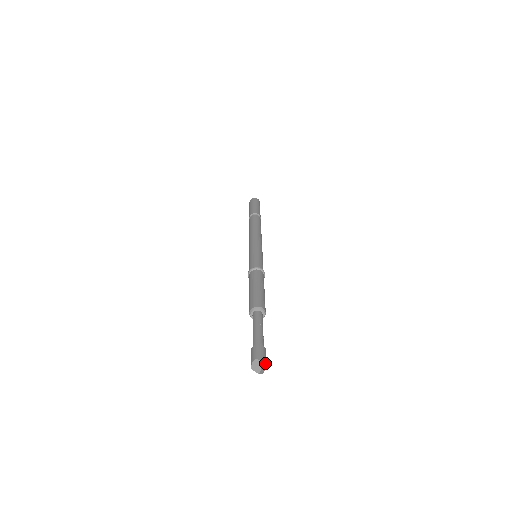
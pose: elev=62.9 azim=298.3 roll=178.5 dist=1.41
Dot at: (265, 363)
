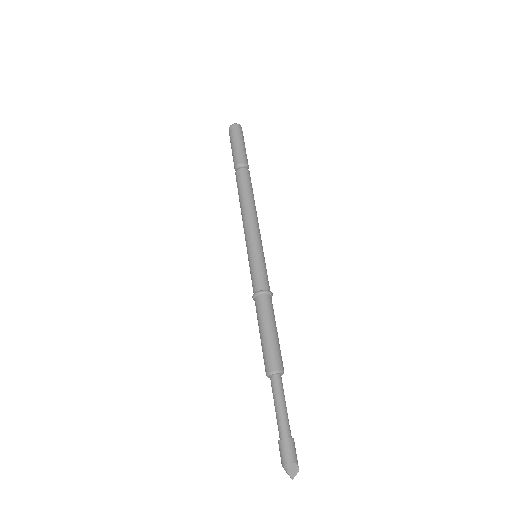
Dot at: (297, 466)
